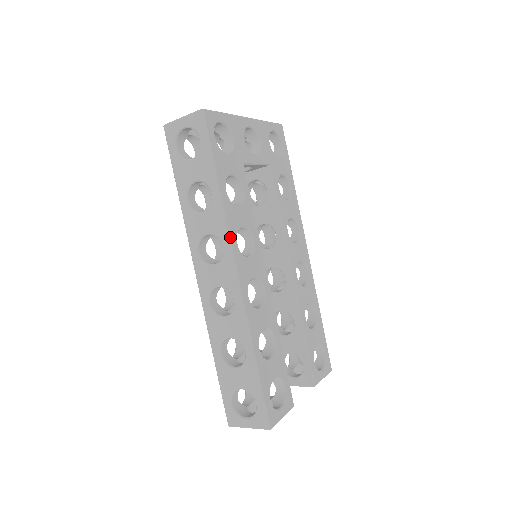
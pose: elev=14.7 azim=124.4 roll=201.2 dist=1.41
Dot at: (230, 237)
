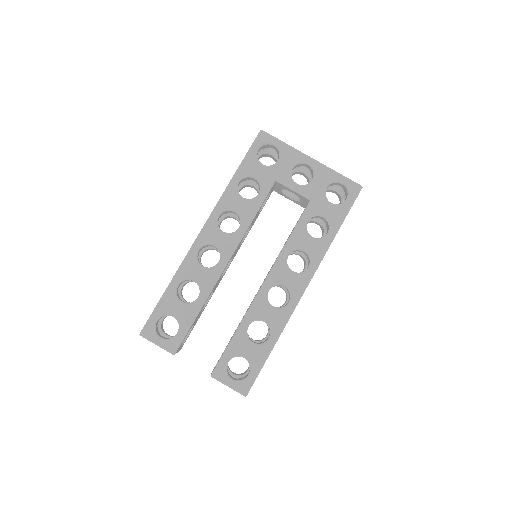
Dot at: (216, 207)
